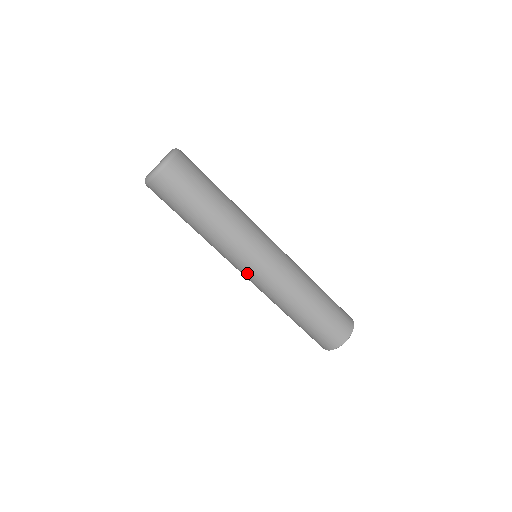
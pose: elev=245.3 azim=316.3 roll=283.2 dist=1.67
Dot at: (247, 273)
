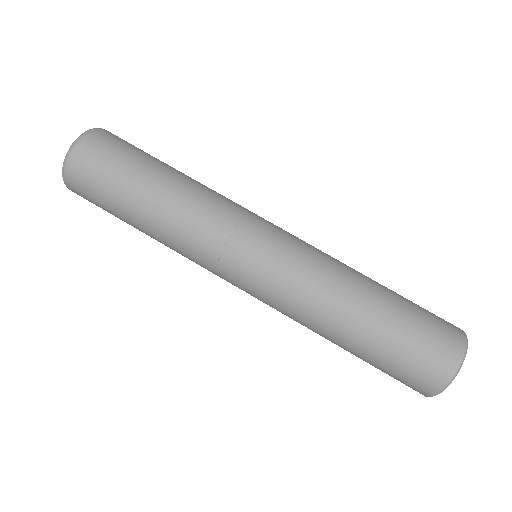
Dot at: (239, 288)
